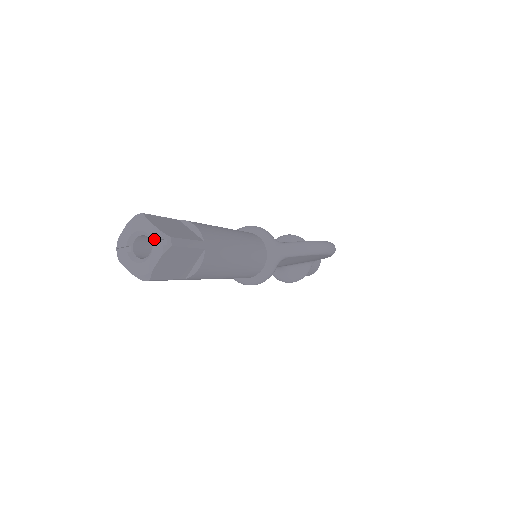
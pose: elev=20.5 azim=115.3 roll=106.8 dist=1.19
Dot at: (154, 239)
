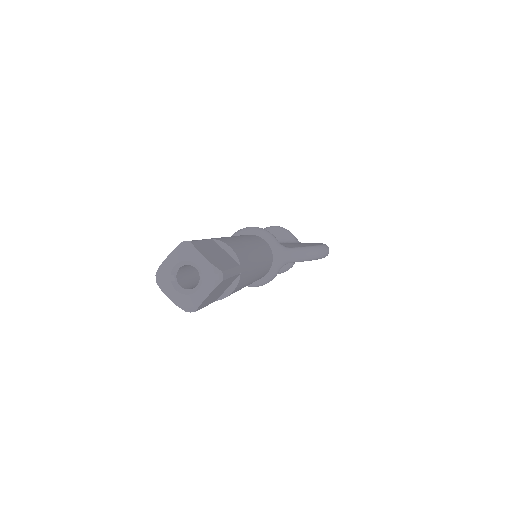
Dot at: (204, 272)
